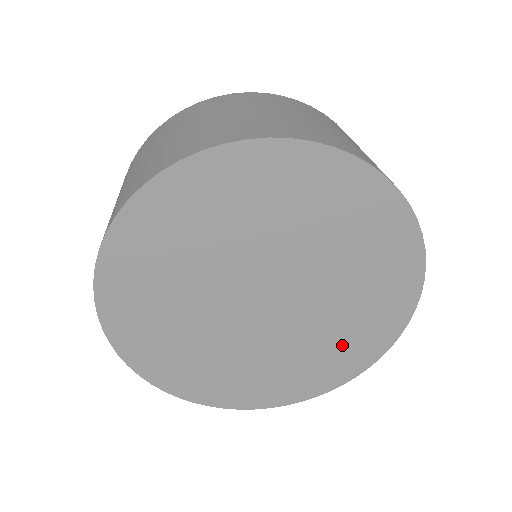
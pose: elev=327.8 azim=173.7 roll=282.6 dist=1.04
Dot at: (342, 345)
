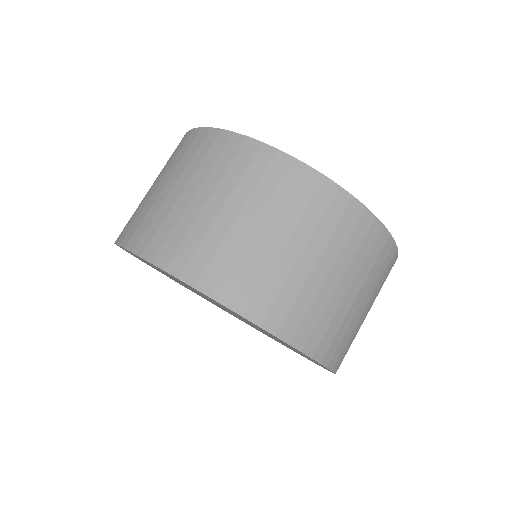
Dot at: (298, 352)
